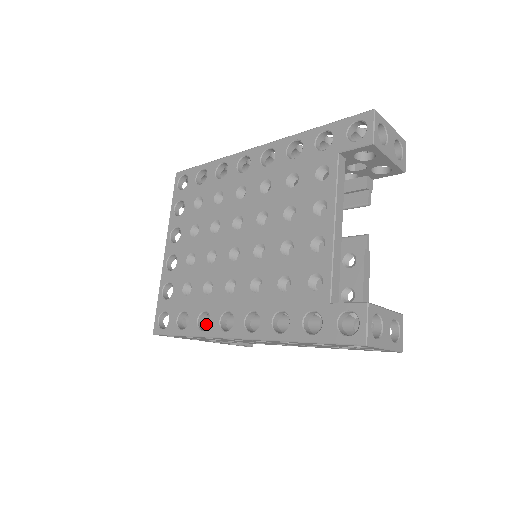
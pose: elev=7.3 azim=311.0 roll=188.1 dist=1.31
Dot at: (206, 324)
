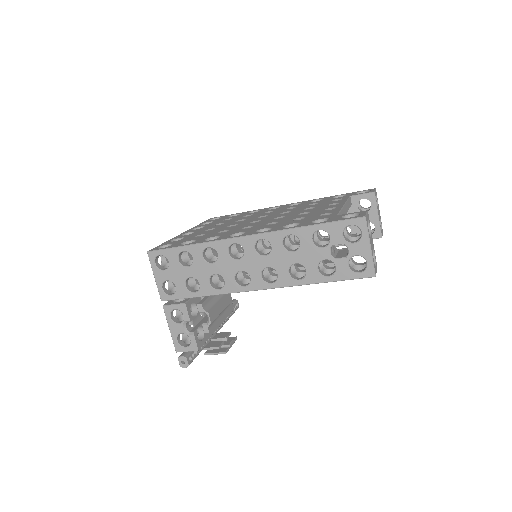
Dot at: occluded
